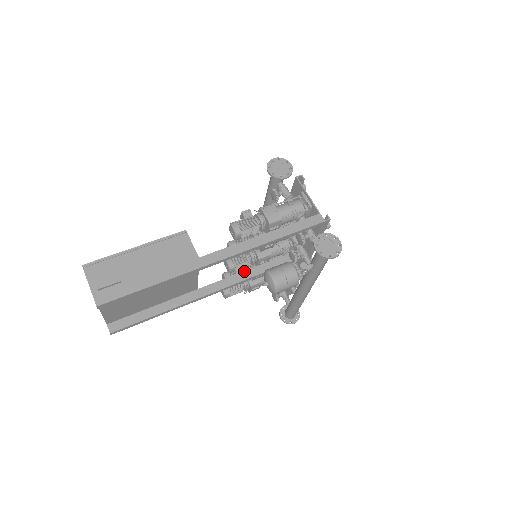
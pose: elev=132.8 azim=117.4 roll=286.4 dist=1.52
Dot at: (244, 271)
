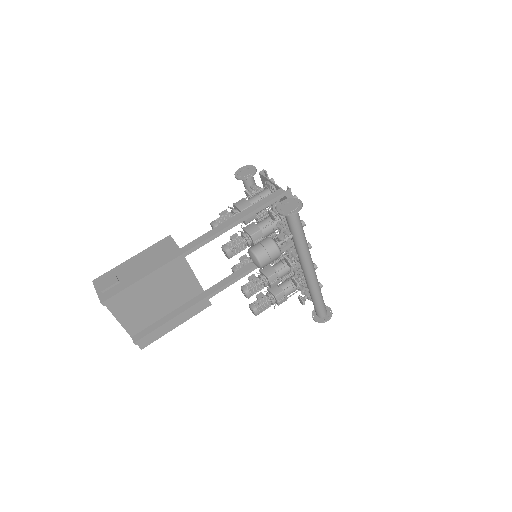
Dot at: (243, 267)
